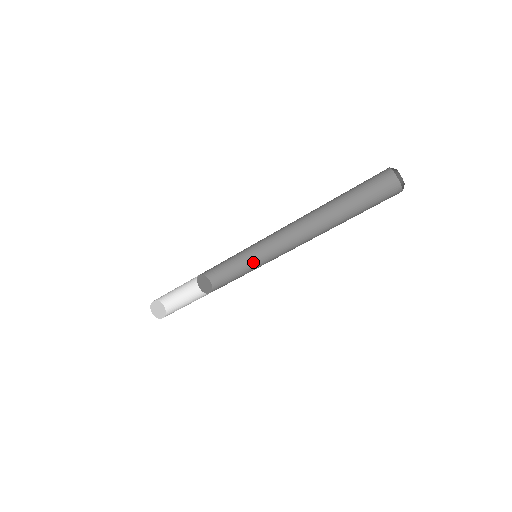
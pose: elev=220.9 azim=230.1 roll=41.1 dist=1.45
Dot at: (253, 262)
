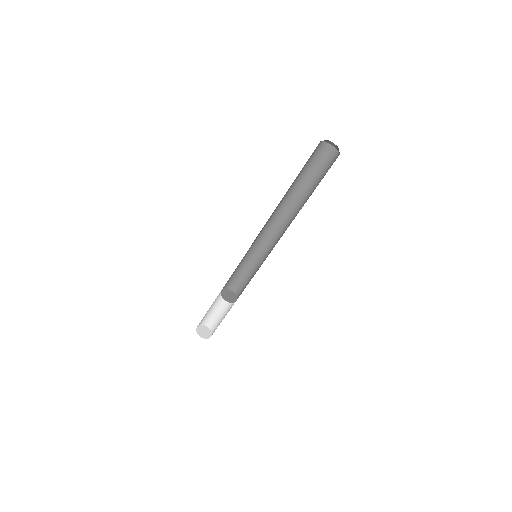
Dot at: (253, 258)
